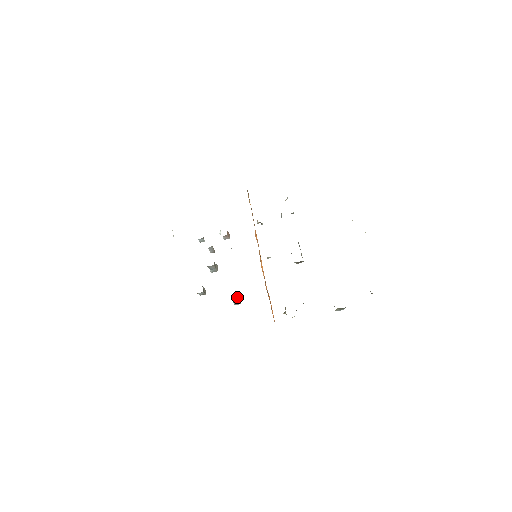
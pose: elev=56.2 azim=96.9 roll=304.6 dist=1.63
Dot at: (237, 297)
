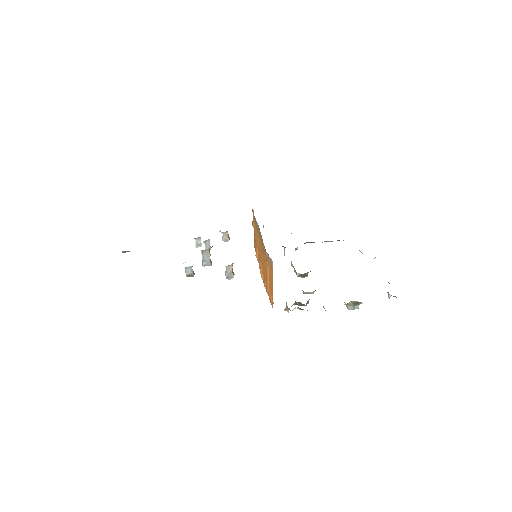
Dot at: (232, 265)
